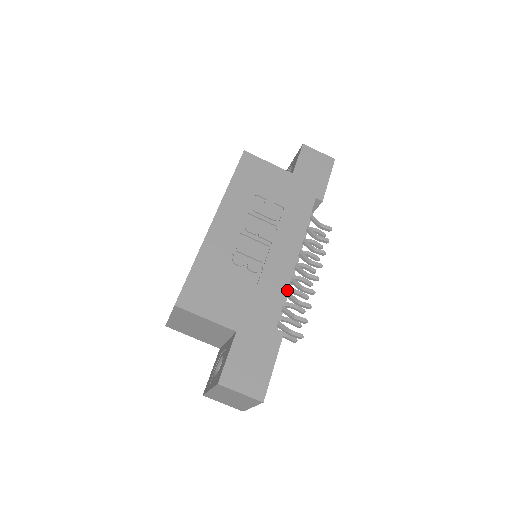
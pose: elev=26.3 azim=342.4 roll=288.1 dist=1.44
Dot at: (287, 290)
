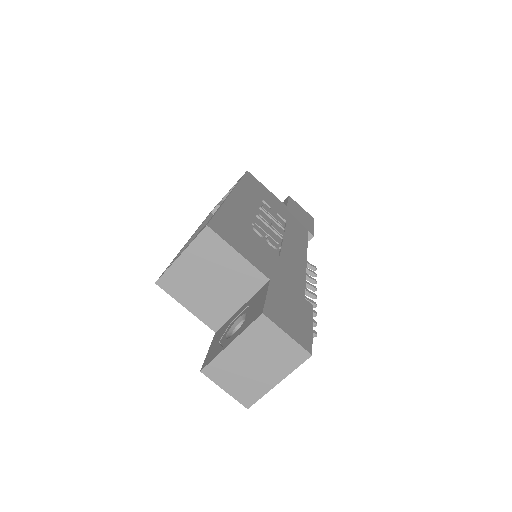
Dot at: (305, 275)
